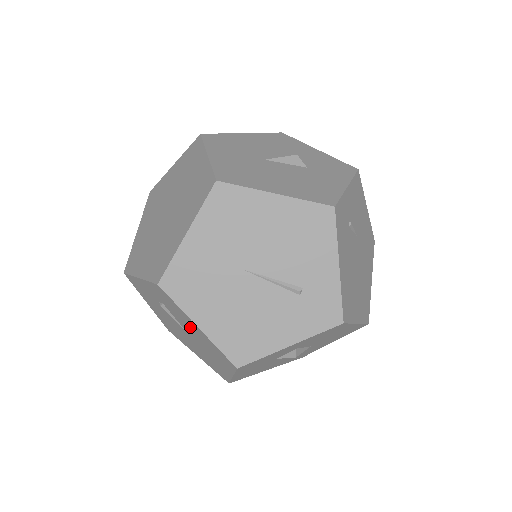
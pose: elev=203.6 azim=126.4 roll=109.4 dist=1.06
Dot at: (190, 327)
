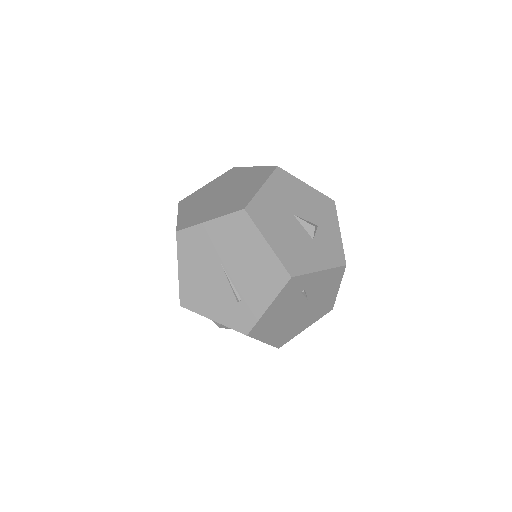
Dot at: occluded
